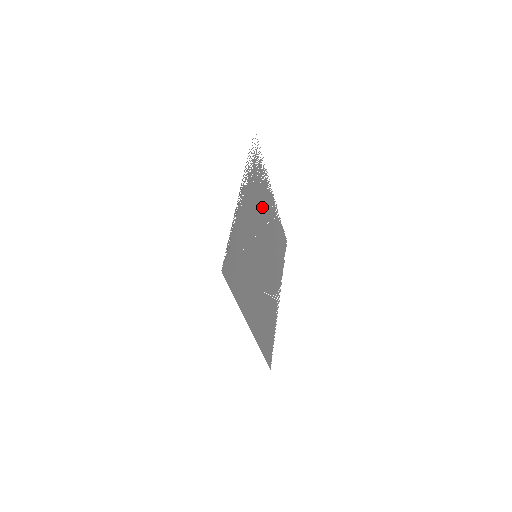
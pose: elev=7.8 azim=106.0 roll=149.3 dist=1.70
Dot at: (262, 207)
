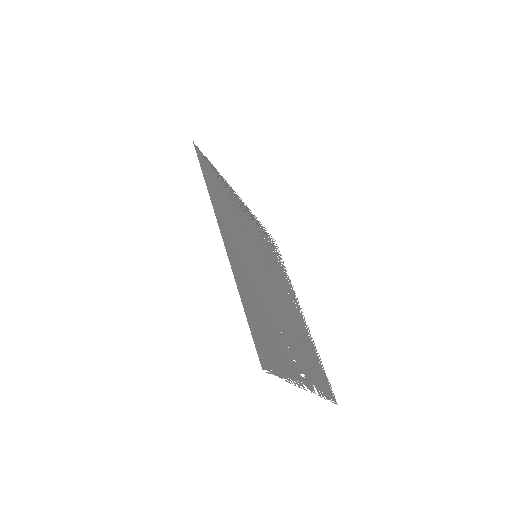
Dot at: (278, 275)
